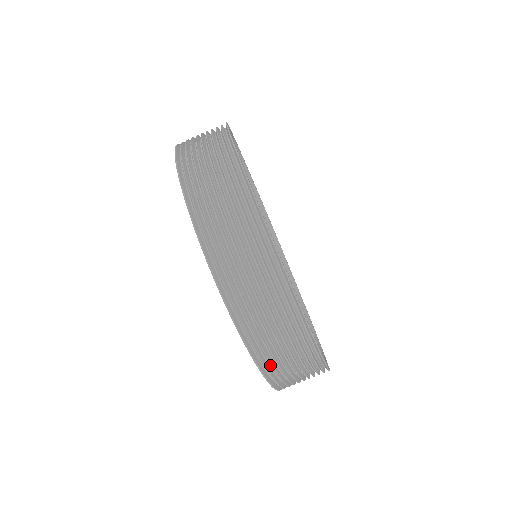
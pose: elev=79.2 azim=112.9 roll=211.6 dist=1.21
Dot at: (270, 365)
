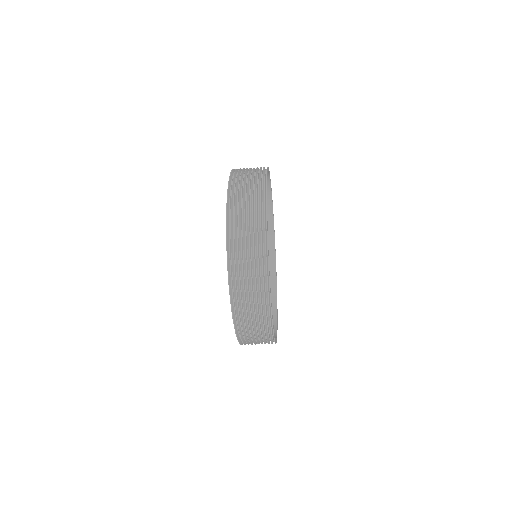
Dot at: (241, 324)
